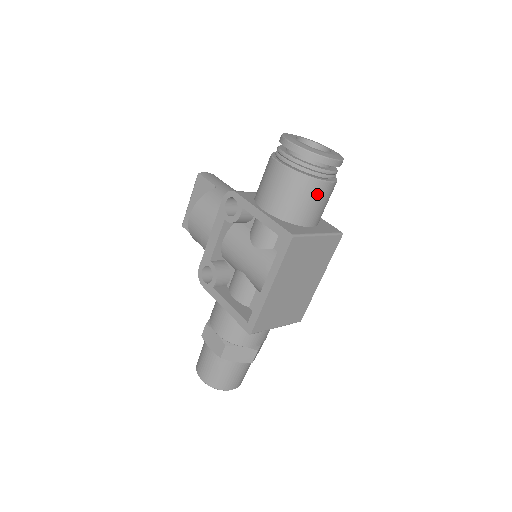
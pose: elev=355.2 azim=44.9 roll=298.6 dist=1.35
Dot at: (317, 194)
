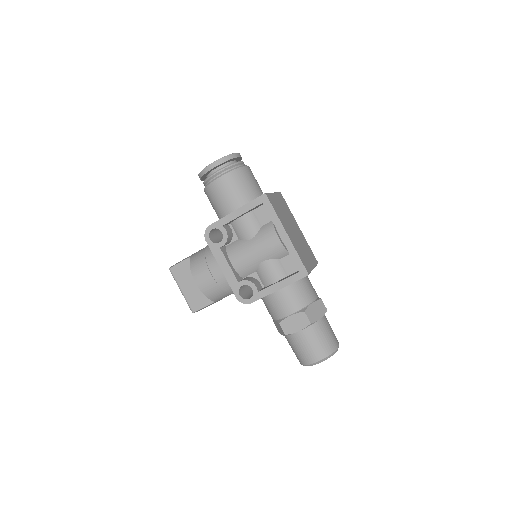
Dot at: (249, 175)
